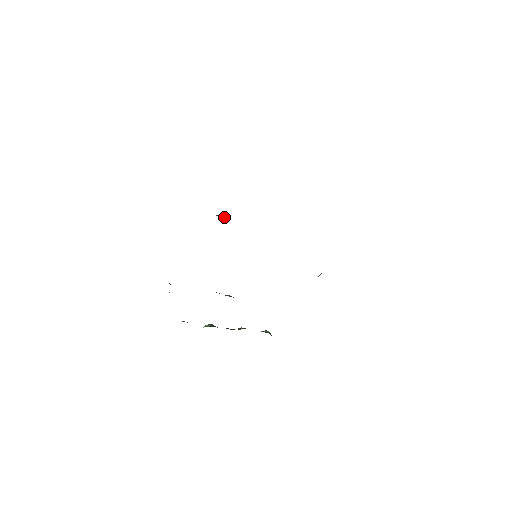
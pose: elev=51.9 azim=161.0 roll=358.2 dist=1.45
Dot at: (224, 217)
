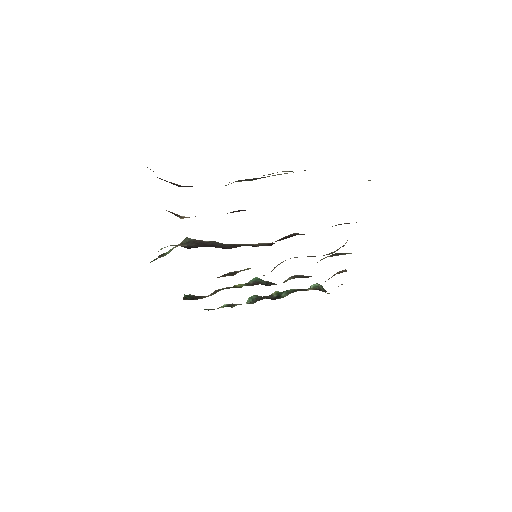
Dot at: (193, 239)
